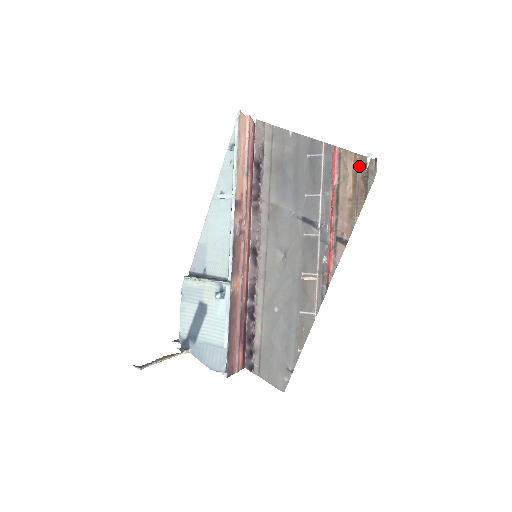
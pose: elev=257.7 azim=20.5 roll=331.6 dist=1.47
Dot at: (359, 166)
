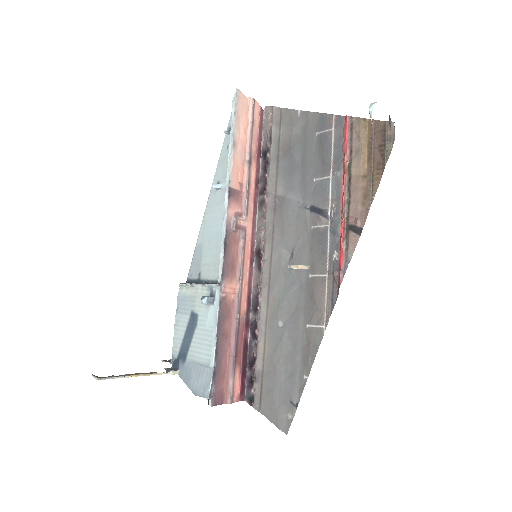
Dot at: (374, 134)
